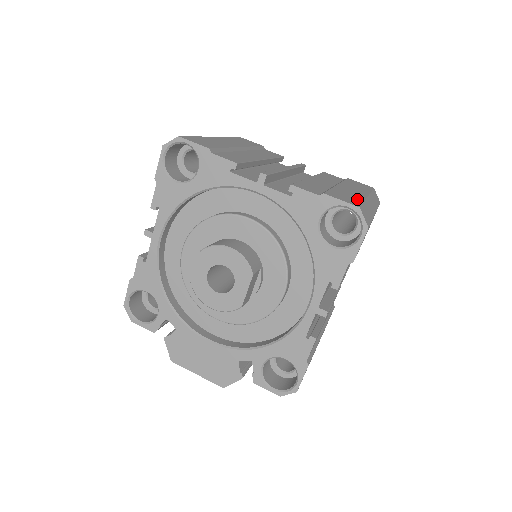
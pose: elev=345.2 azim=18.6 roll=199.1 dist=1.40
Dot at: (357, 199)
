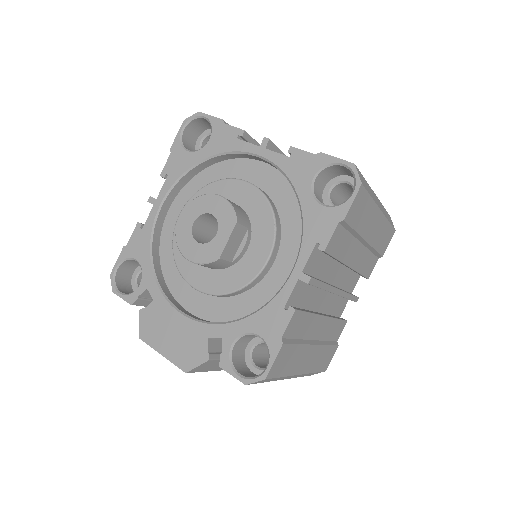
Dot at: occluded
